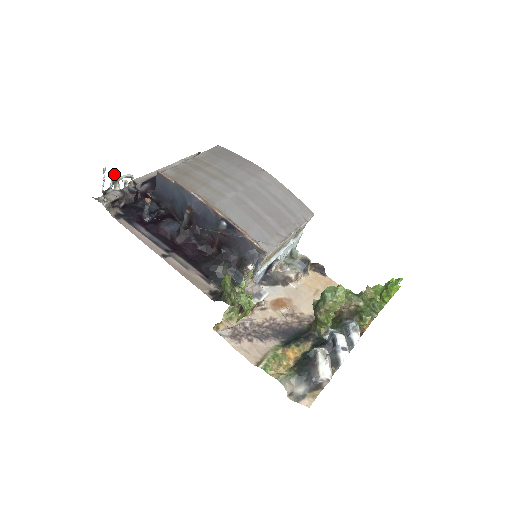
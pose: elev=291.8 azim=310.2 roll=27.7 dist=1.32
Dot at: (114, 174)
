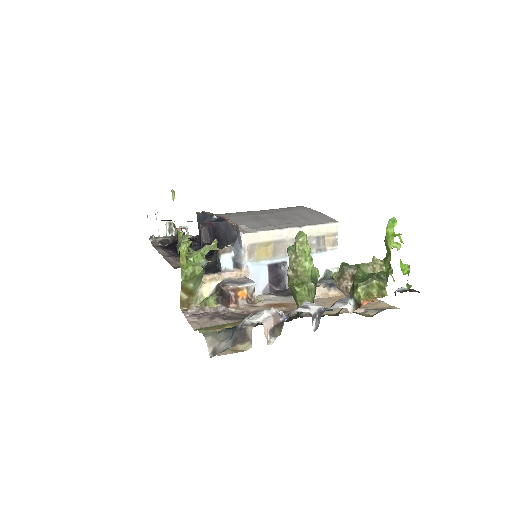
Dot at: (168, 222)
